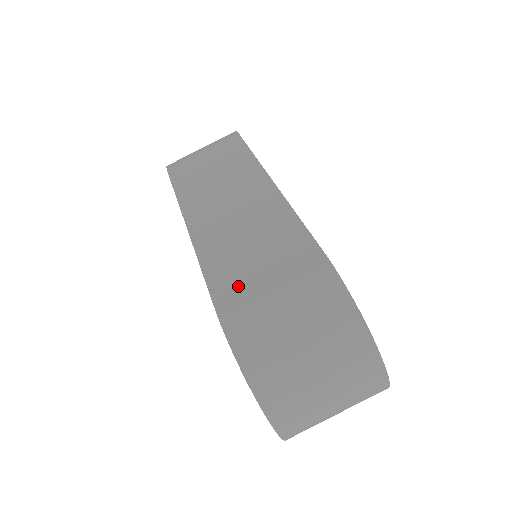
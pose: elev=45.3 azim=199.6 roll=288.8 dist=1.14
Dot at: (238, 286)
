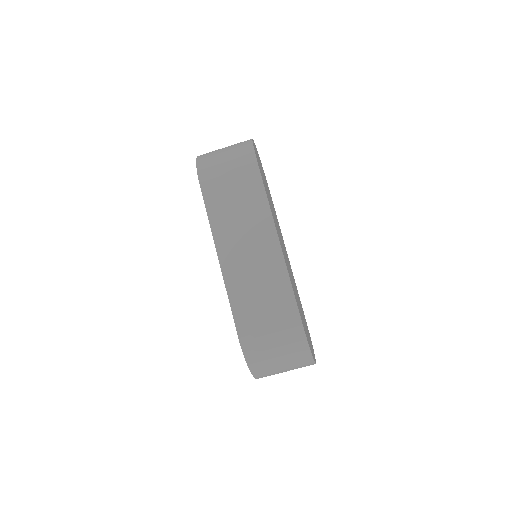
Dot at: (251, 323)
